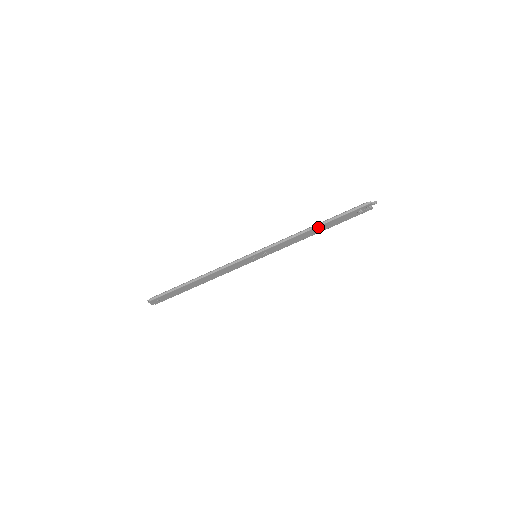
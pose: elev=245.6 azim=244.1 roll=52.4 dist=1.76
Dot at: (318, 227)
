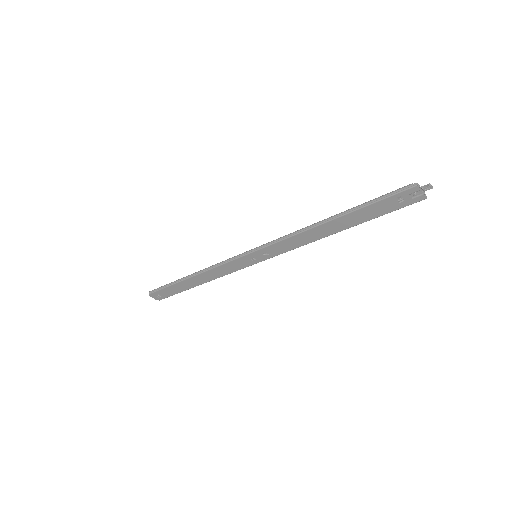
Dot at: (333, 221)
